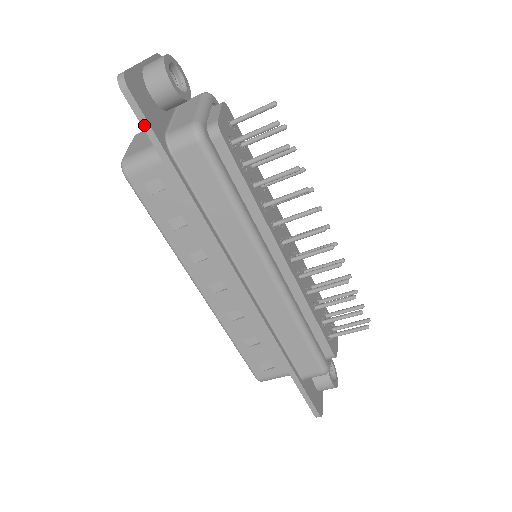
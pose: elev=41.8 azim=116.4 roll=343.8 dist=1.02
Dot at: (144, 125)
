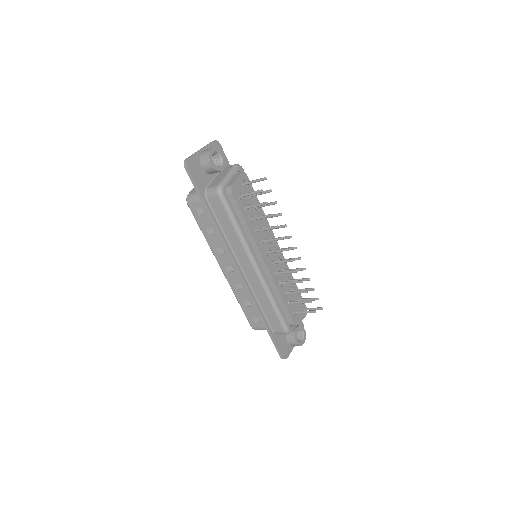
Dot at: (194, 184)
